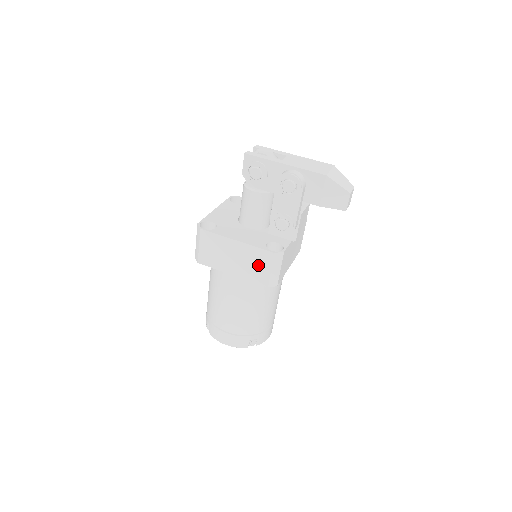
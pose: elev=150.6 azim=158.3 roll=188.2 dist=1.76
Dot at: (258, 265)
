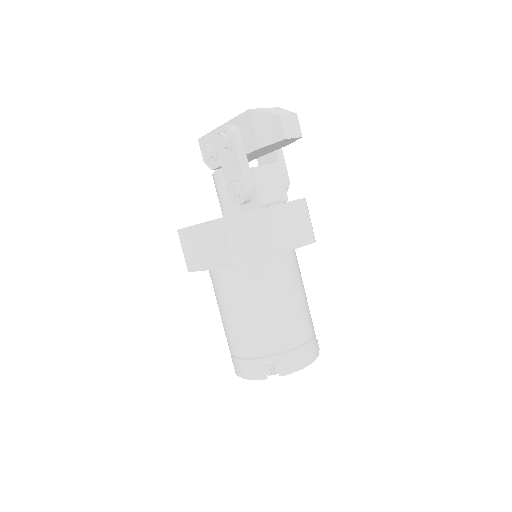
Dot at: (219, 243)
